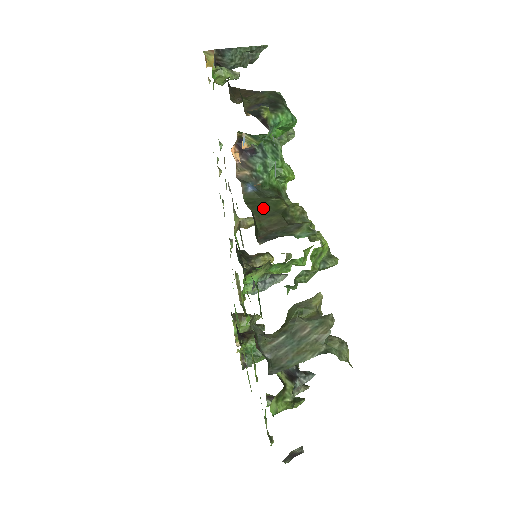
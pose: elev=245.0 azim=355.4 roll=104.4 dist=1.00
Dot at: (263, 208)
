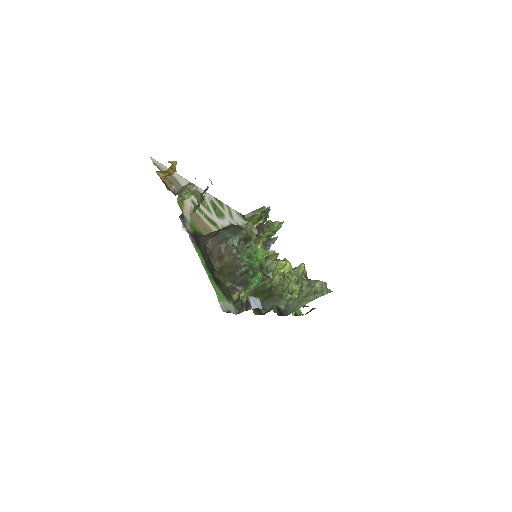
Dot at: (257, 291)
